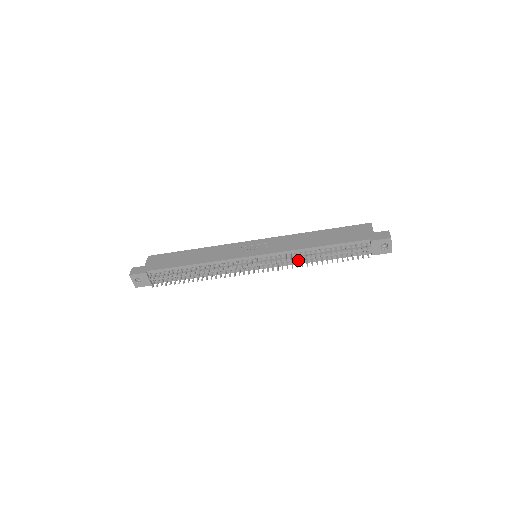
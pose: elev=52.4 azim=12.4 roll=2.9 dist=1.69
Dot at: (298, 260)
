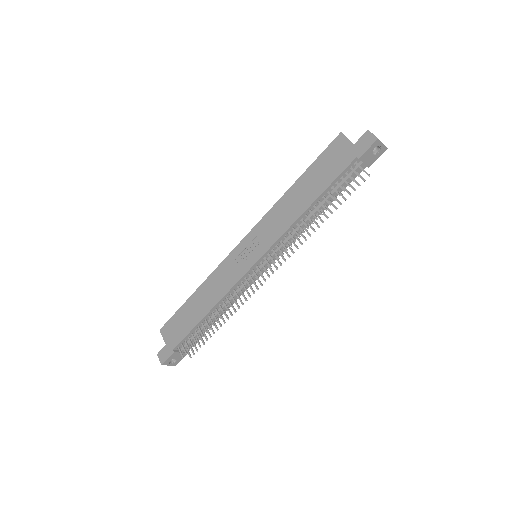
Dot at: occluded
